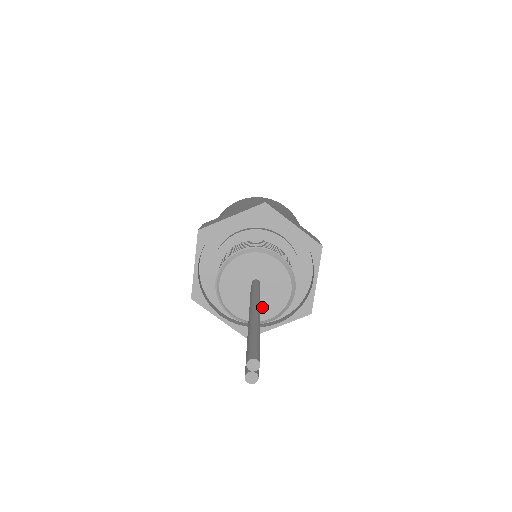
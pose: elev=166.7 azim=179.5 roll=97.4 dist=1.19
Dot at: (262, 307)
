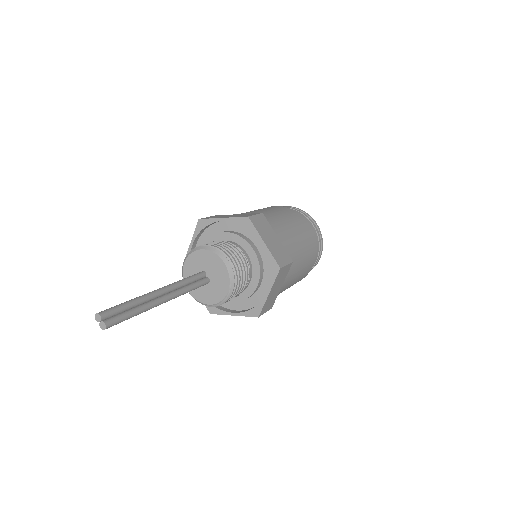
Dot at: (218, 287)
